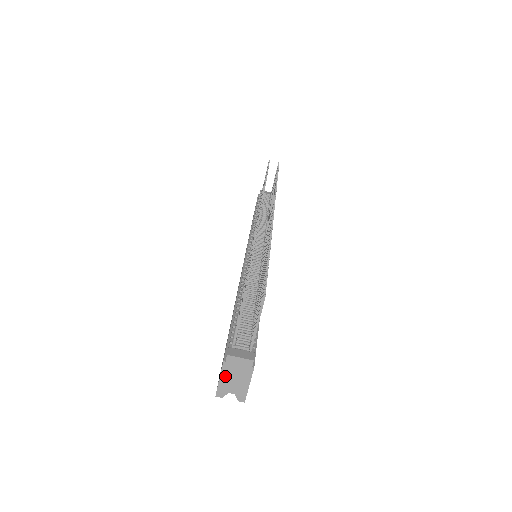
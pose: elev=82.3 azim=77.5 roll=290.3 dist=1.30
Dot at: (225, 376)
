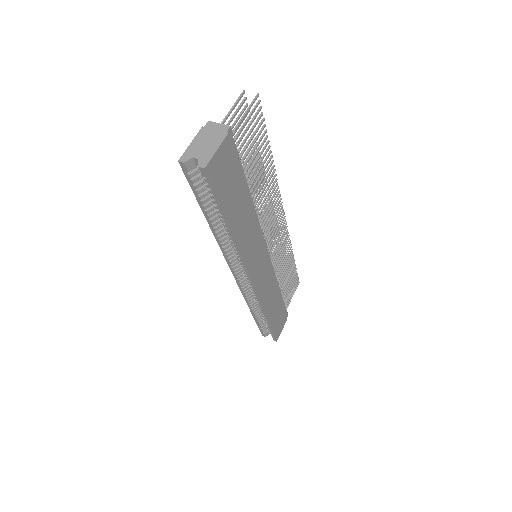
Dot at: (197, 140)
